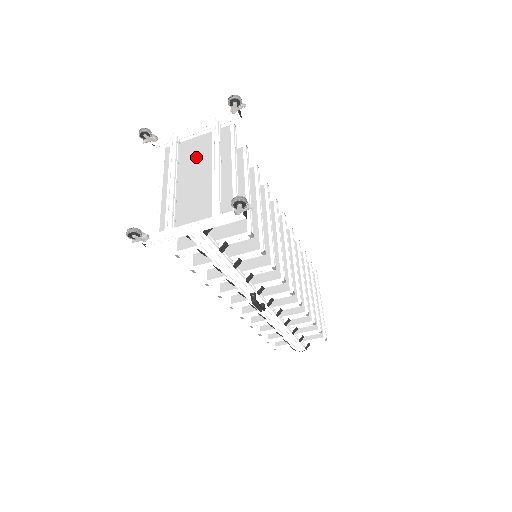
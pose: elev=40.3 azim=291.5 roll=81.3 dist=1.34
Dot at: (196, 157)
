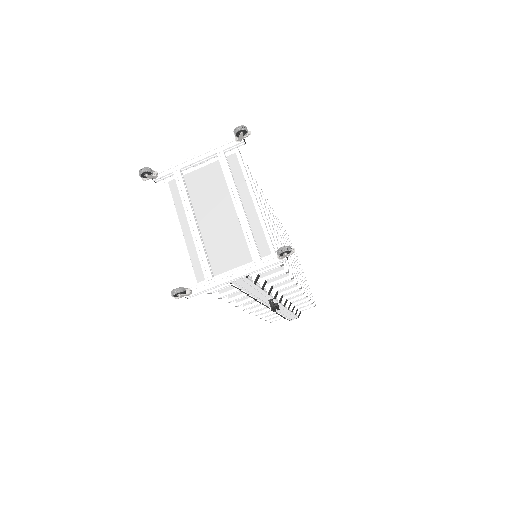
Dot at: (209, 193)
